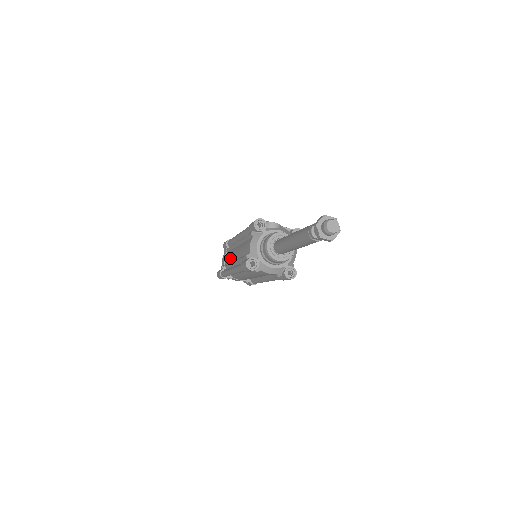
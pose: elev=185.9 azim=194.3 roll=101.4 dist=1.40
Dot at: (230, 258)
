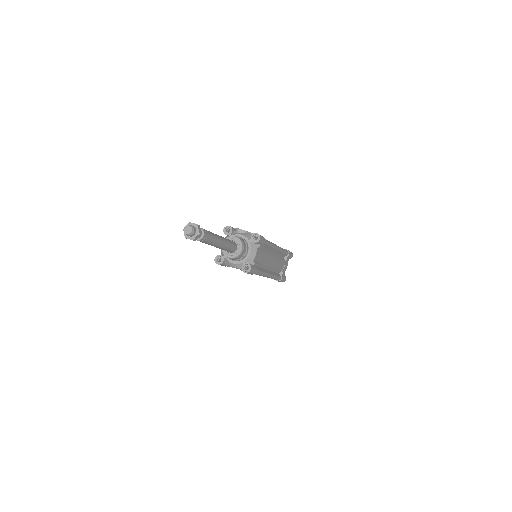
Dot at: occluded
